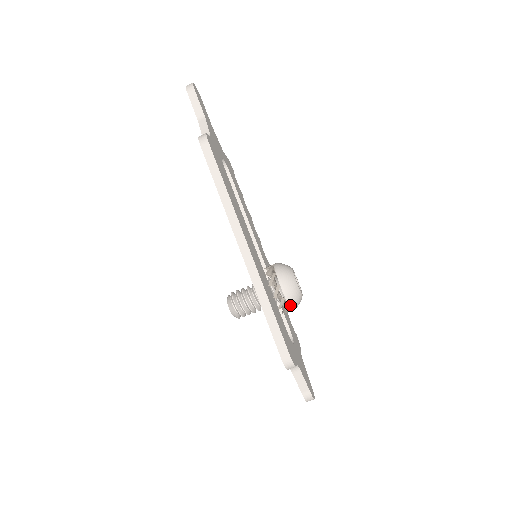
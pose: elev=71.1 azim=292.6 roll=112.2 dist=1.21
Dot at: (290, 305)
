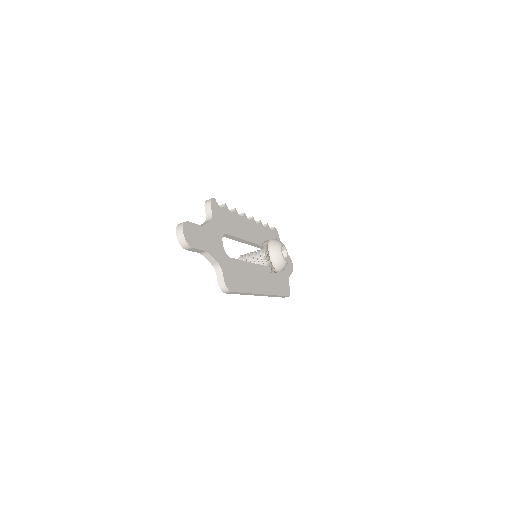
Dot at: occluded
